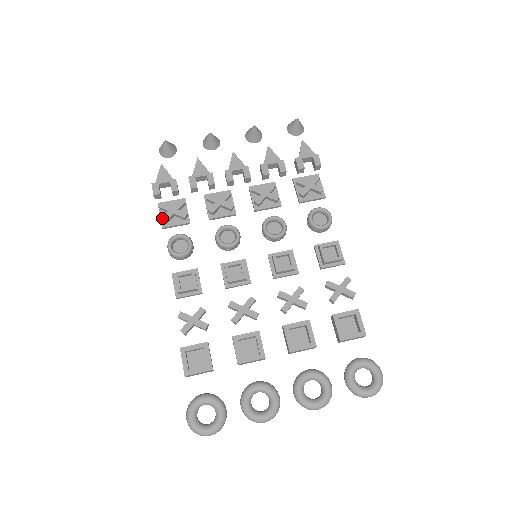
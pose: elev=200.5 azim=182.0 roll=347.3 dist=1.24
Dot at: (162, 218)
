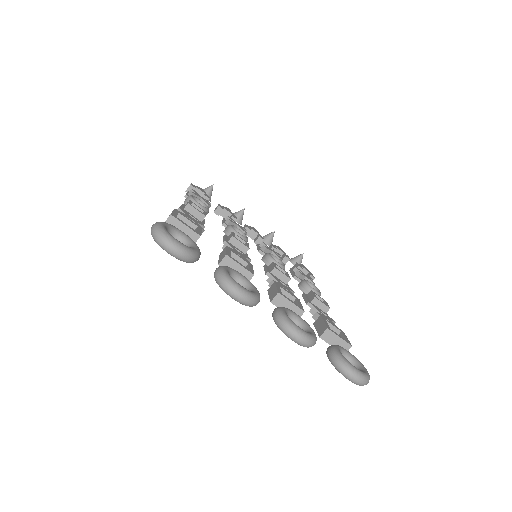
Dot at: (191, 191)
